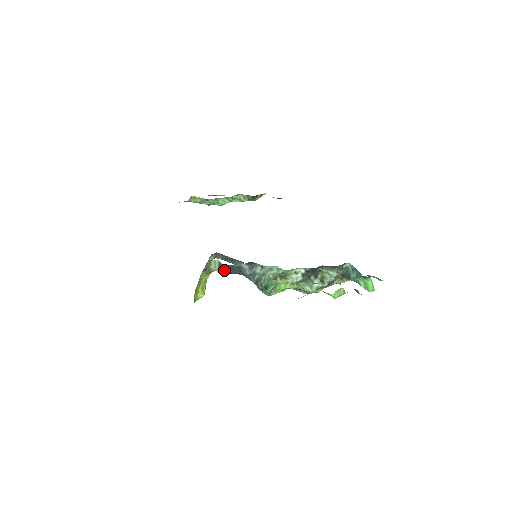
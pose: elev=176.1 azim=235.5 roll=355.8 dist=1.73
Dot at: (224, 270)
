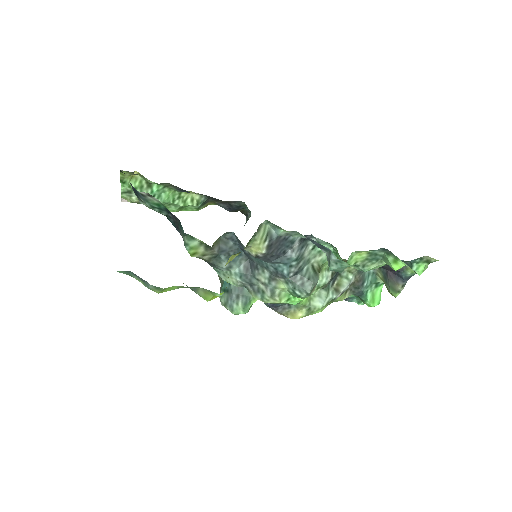
Dot at: (269, 245)
